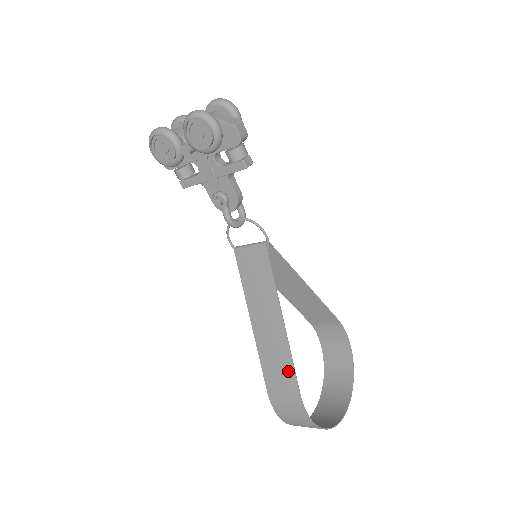
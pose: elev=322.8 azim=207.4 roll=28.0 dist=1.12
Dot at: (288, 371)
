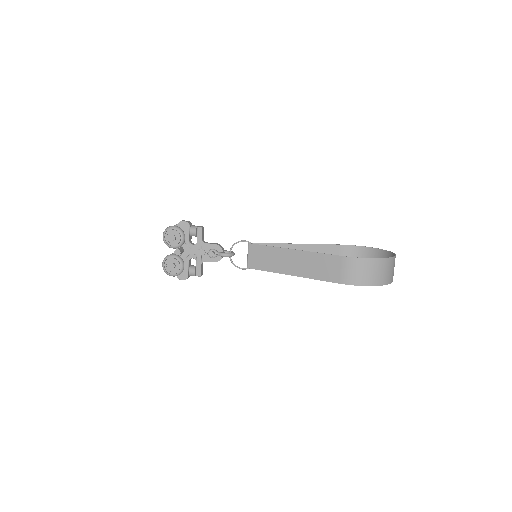
Dot at: (324, 259)
